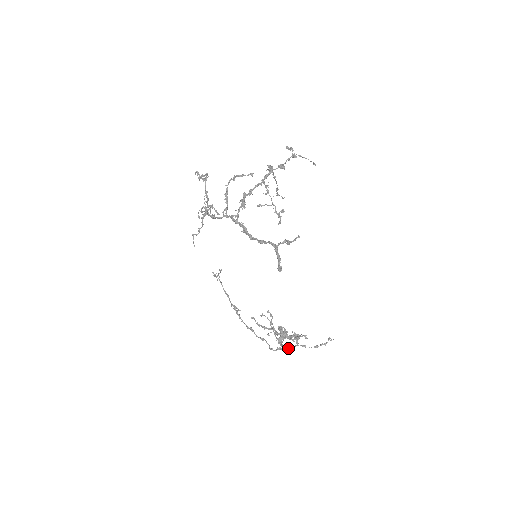
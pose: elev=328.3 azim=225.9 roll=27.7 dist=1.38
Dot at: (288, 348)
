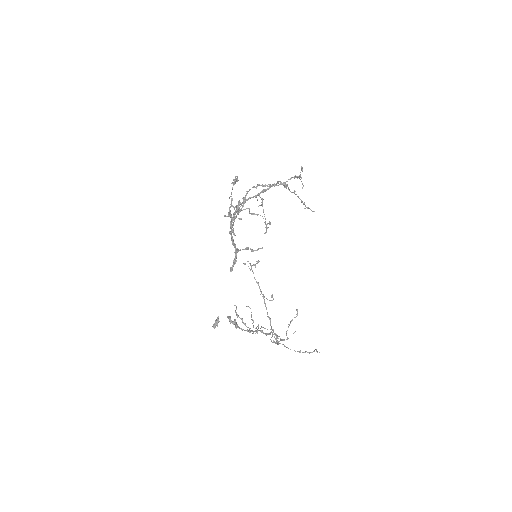
Dot at: (277, 343)
